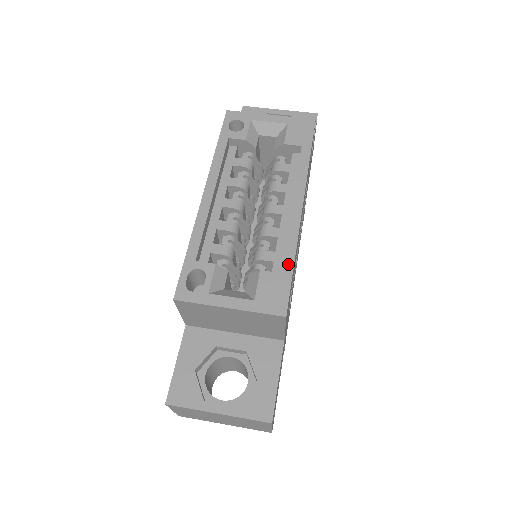
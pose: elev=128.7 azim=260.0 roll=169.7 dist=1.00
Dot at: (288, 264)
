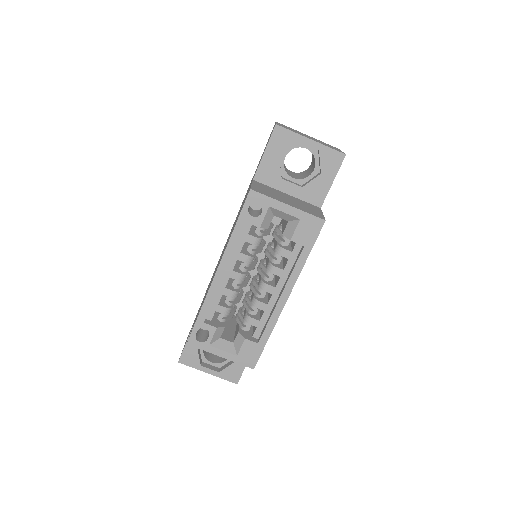
Dot at: (264, 339)
